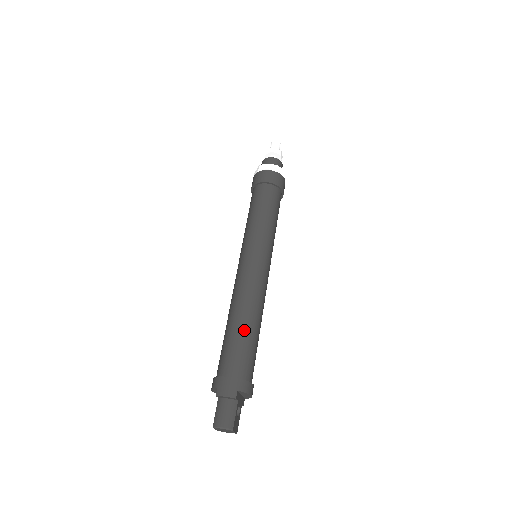
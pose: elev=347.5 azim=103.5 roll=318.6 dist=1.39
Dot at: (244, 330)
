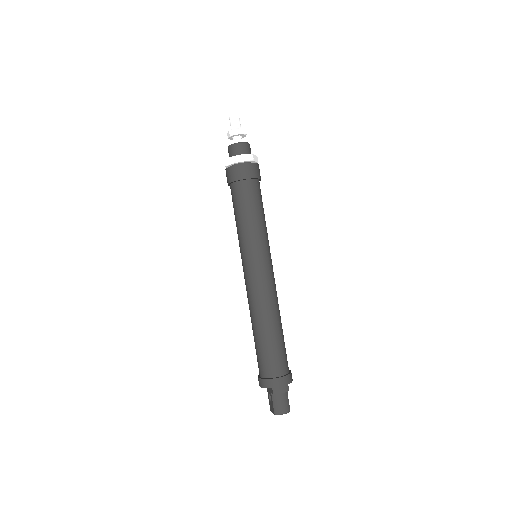
Dot at: (277, 335)
